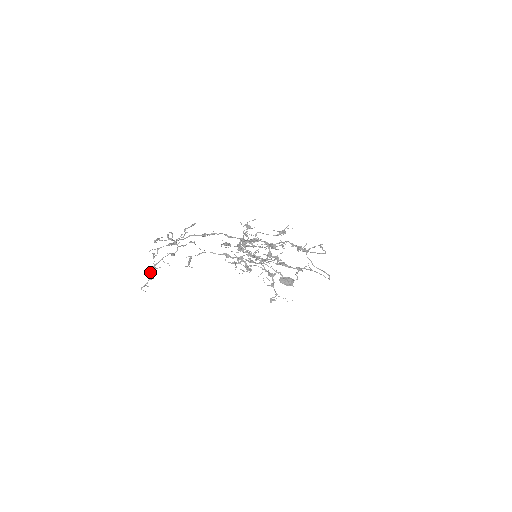
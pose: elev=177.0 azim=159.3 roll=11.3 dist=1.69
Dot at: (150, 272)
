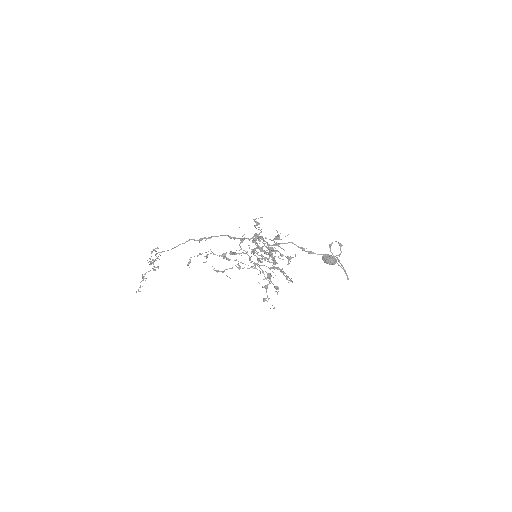
Dot at: (141, 281)
